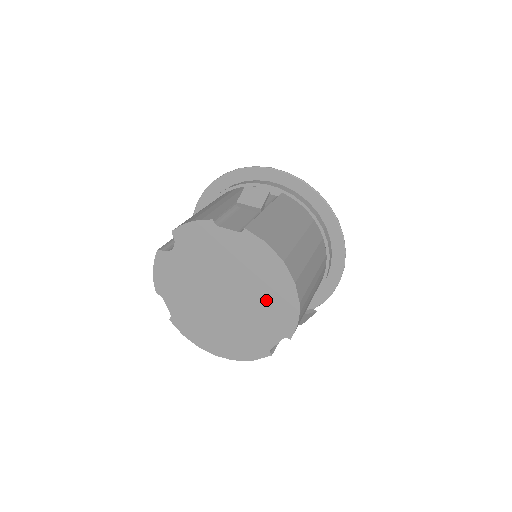
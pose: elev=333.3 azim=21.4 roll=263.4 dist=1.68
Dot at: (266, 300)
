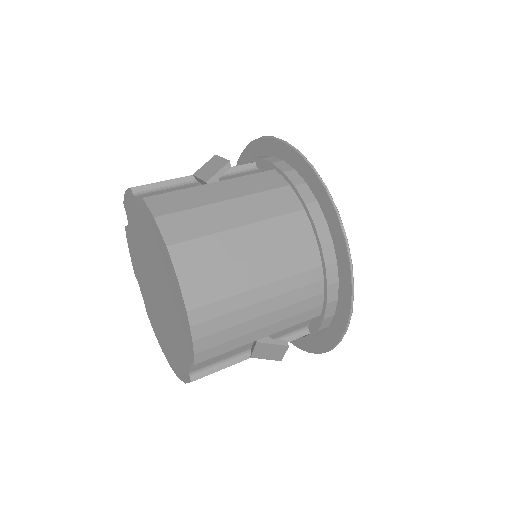
Dot at: (172, 301)
